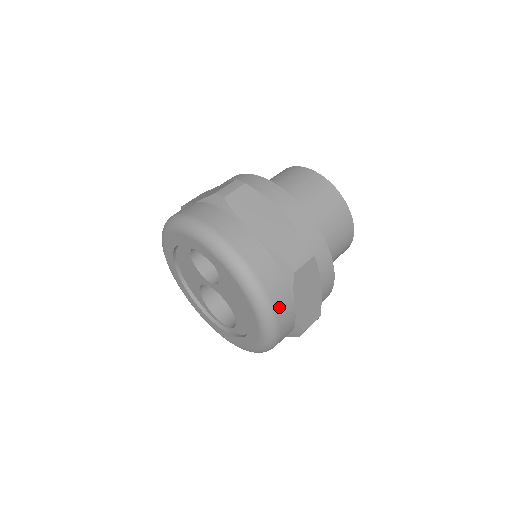
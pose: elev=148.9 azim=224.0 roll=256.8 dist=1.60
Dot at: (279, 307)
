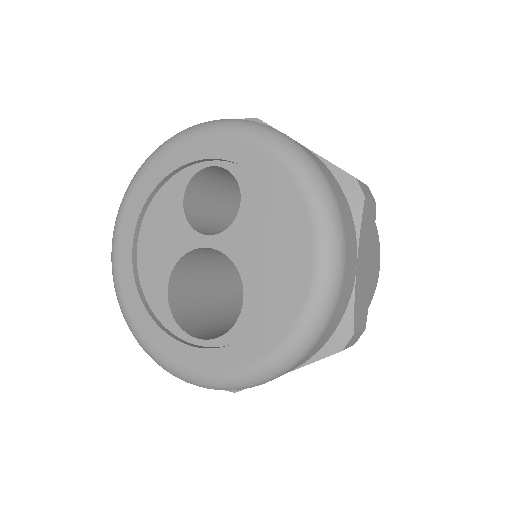
Dot at: (347, 237)
